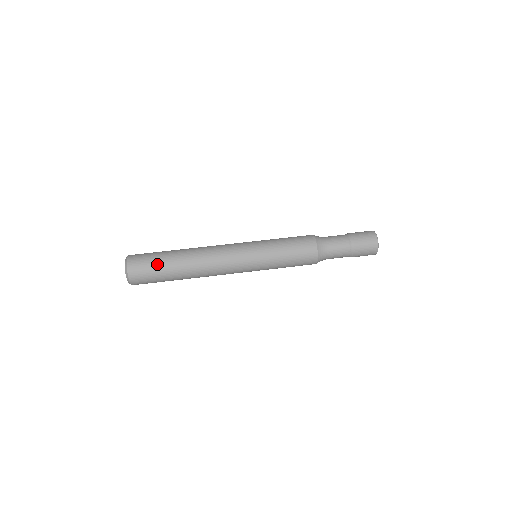
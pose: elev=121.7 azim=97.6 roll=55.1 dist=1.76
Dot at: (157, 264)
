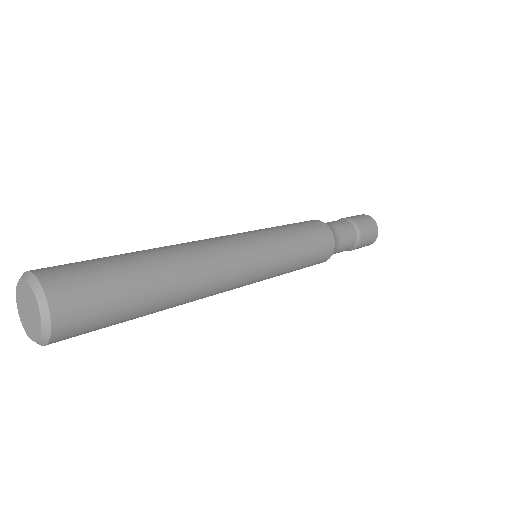
Dot at: (112, 270)
